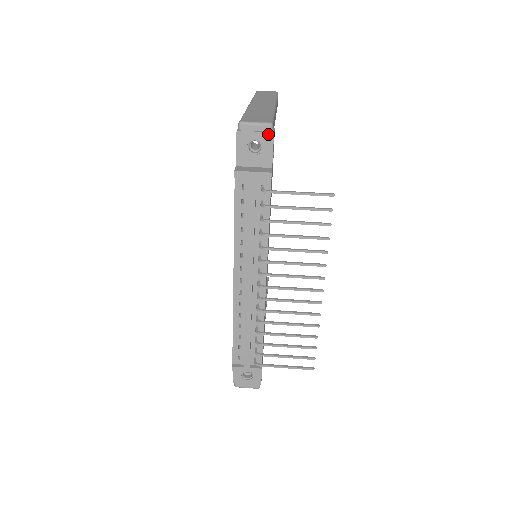
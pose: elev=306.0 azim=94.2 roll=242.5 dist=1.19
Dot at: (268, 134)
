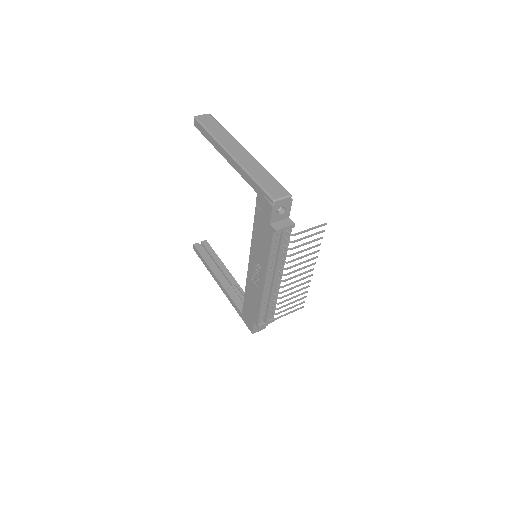
Dot at: (289, 201)
